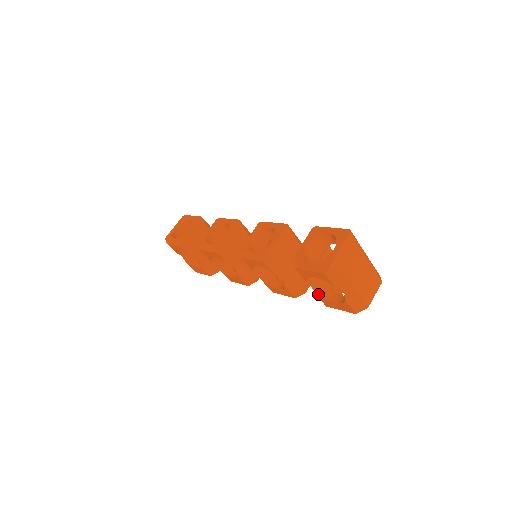
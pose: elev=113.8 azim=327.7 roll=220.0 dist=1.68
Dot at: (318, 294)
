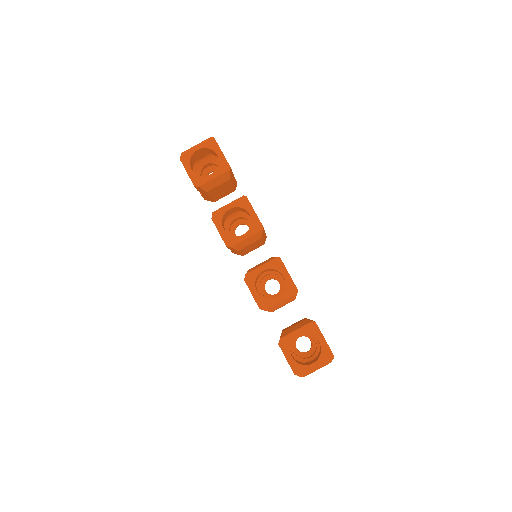
Dot at: occluded
